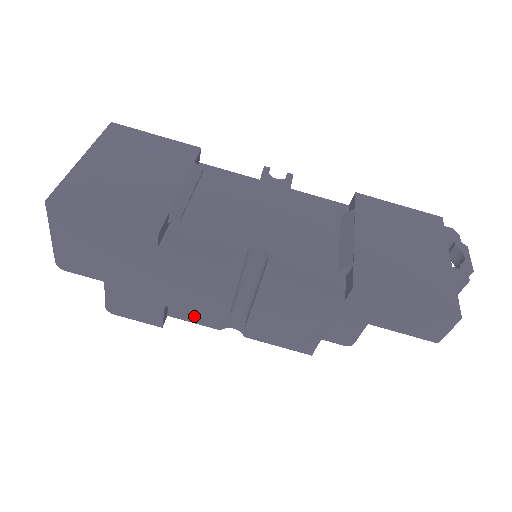
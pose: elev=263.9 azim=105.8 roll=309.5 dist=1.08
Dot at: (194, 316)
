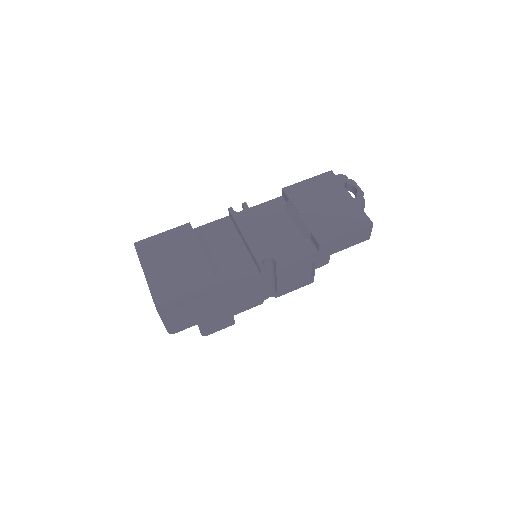
Dot at: occluded
